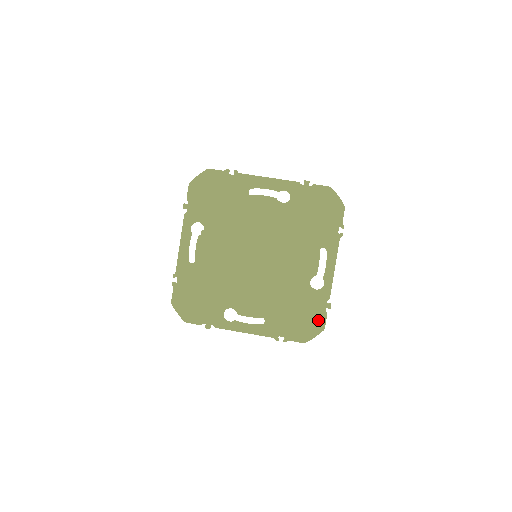
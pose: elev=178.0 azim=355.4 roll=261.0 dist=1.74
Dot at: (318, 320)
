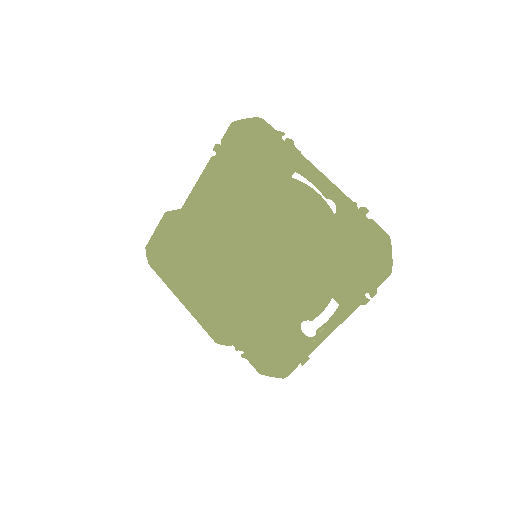
Dot at: (284, 365)
